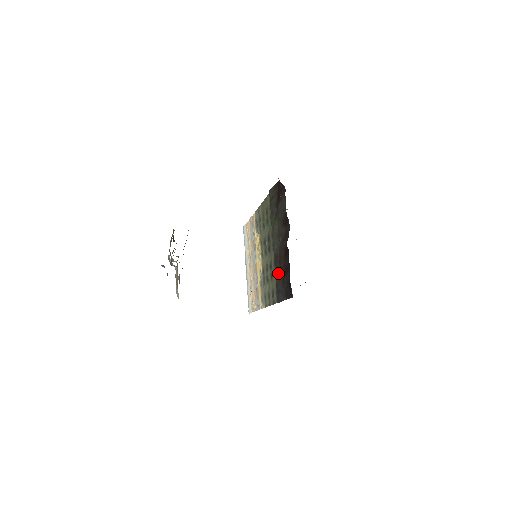
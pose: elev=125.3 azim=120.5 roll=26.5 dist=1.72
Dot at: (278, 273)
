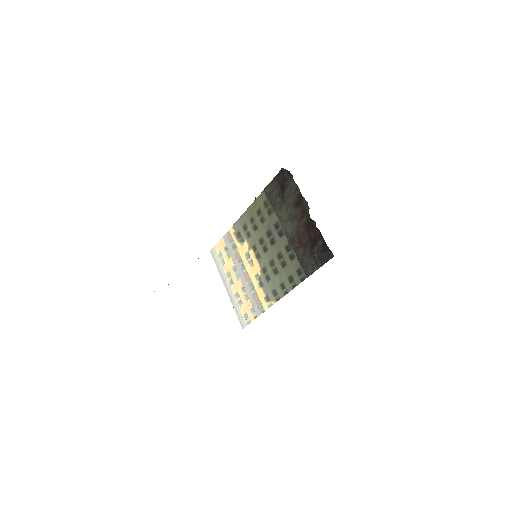
Dot at: (300, 251)
